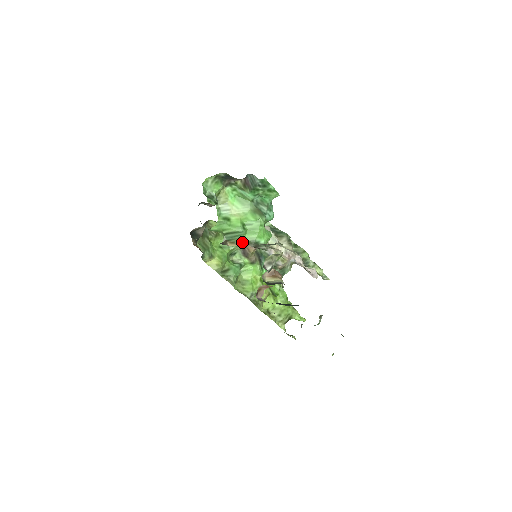
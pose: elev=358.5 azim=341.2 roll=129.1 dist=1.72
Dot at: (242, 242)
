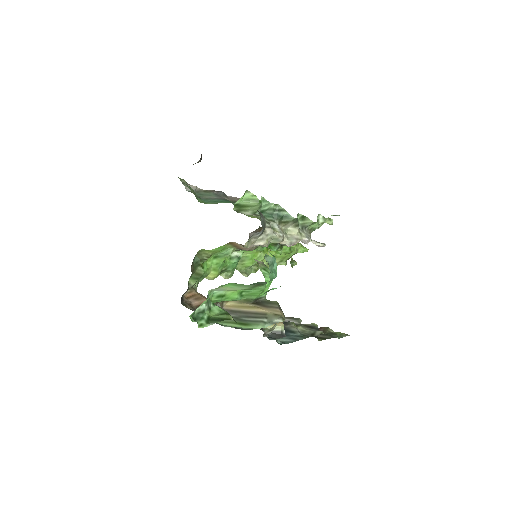
Dot at: (240, 300)
